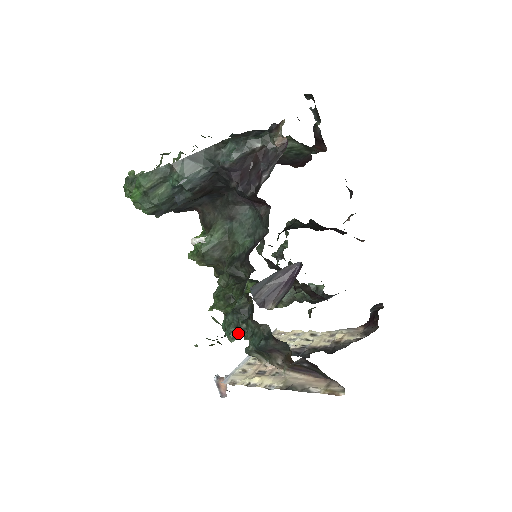
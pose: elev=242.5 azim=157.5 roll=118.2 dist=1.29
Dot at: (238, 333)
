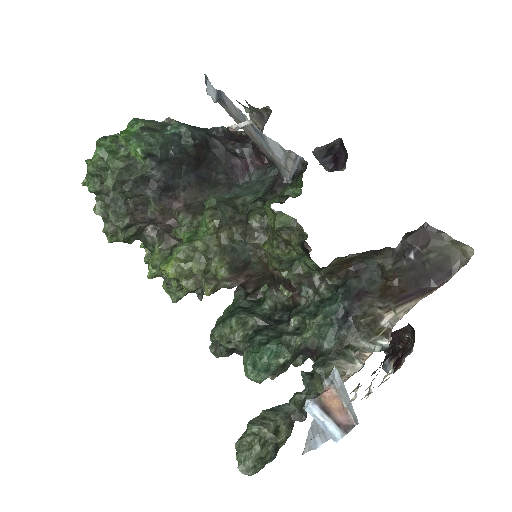
Dot at: (289, 341)
